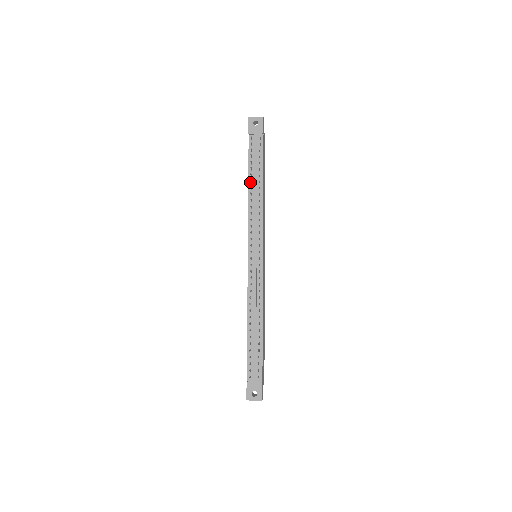
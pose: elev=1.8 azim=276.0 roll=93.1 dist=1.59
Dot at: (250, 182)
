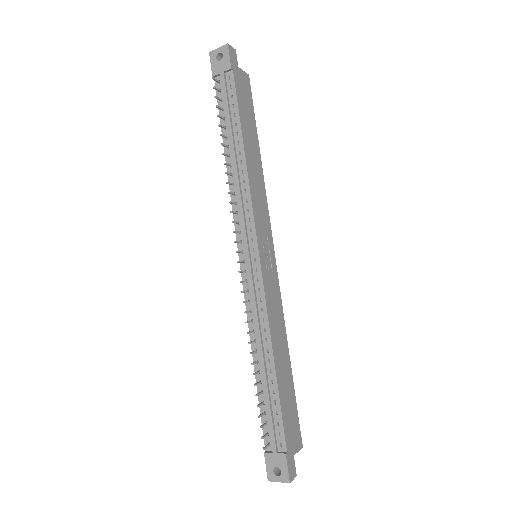
Dot at: (226, 147)
